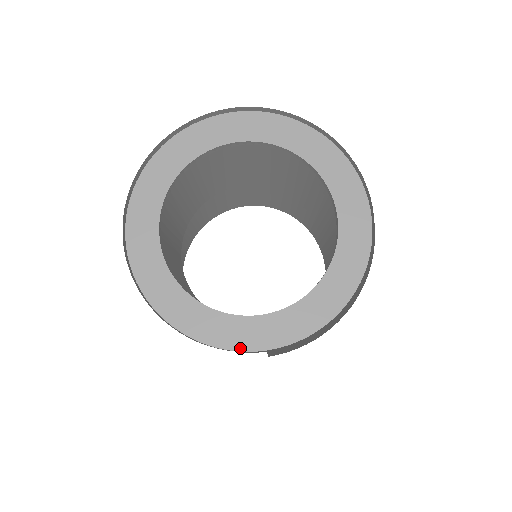
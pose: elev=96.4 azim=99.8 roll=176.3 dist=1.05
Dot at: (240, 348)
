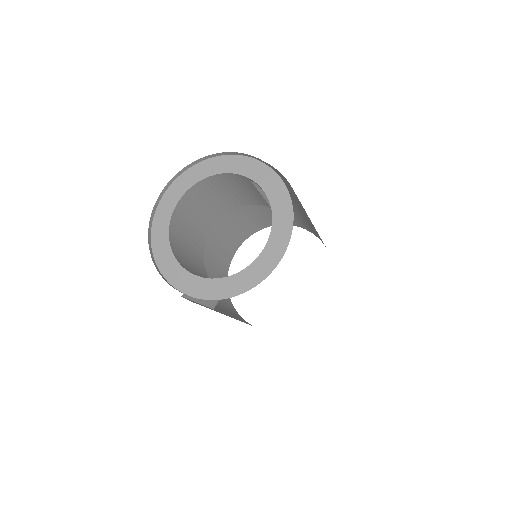
Dot at: (169, 280)
